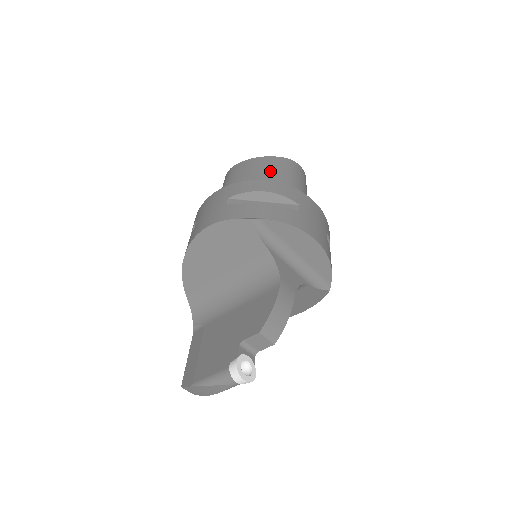
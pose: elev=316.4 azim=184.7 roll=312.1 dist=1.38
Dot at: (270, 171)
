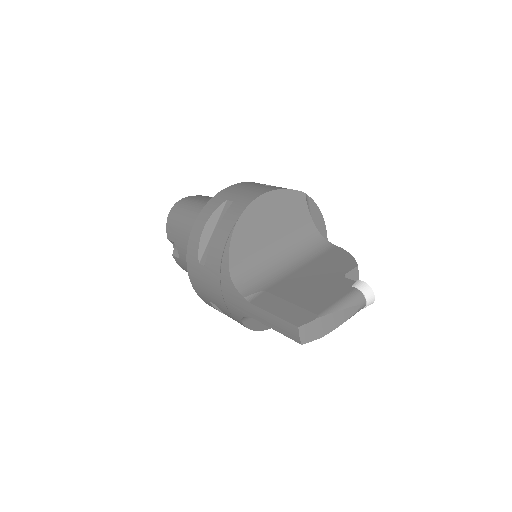
Dot at: occluded
